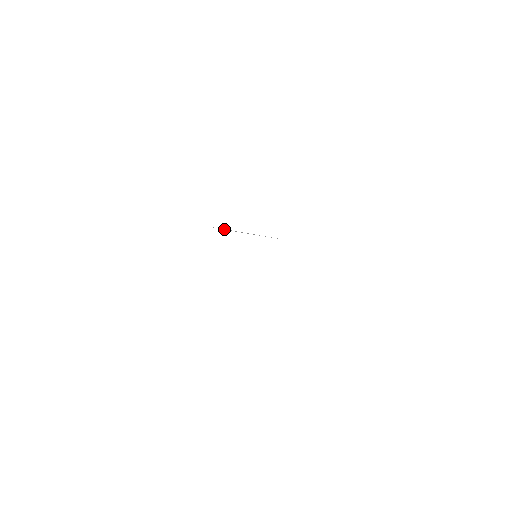
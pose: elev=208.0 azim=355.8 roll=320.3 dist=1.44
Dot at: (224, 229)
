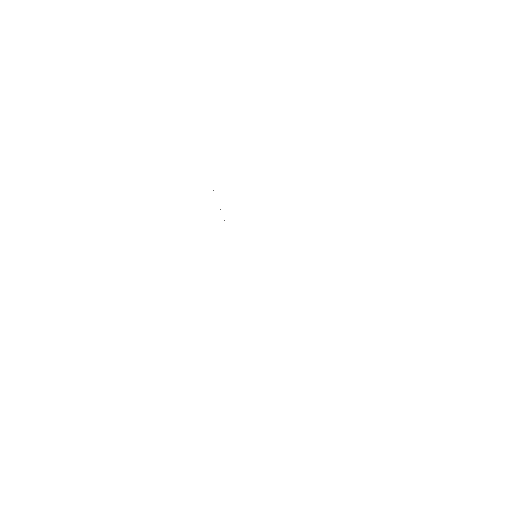
Dot at: occluded
